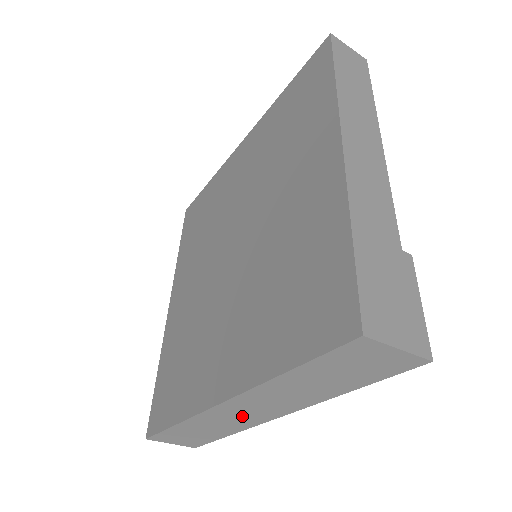
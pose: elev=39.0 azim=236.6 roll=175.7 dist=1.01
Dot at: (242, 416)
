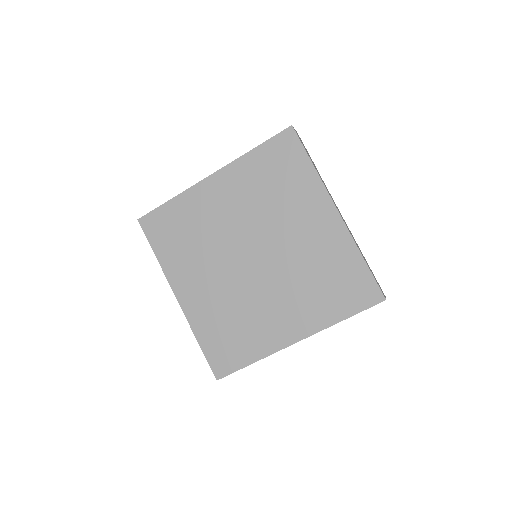
Dot at: occluded
